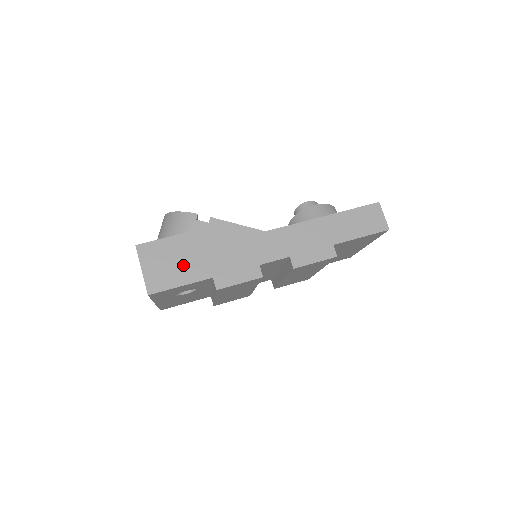
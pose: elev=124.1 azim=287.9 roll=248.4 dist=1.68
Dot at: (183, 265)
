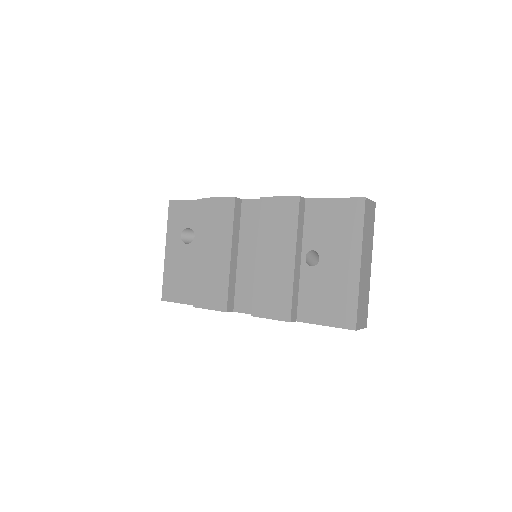
Dot at: occluded
